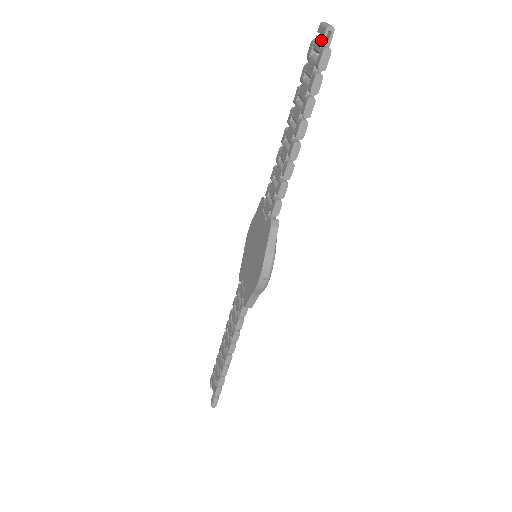
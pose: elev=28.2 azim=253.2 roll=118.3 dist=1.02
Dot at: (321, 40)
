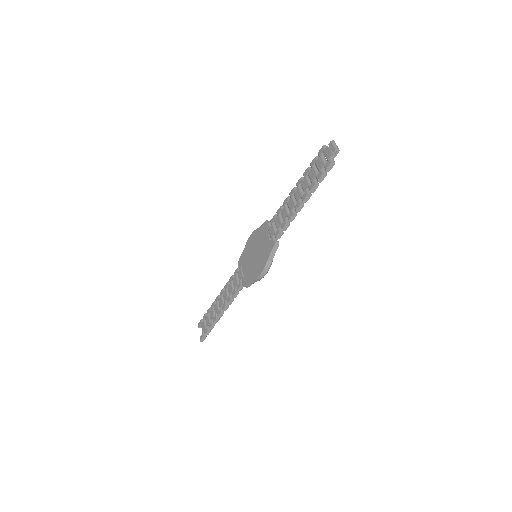
Dot at: (330, 154)
